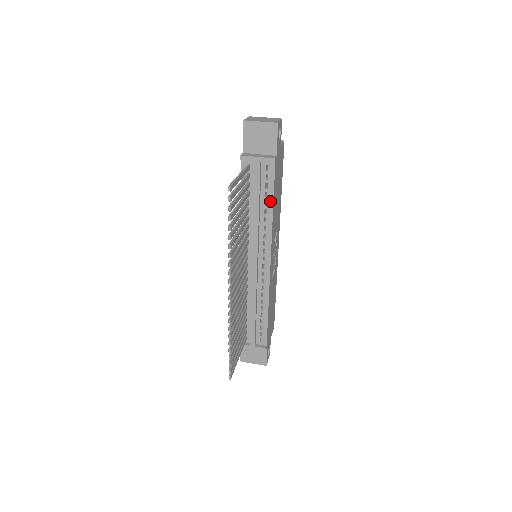
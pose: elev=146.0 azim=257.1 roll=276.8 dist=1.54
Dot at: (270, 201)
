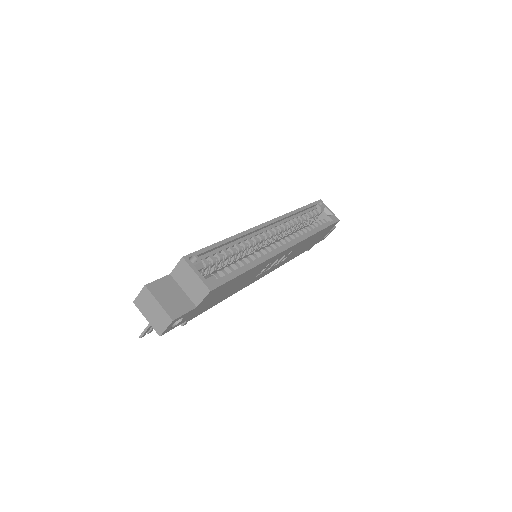
Dot at: occluded
